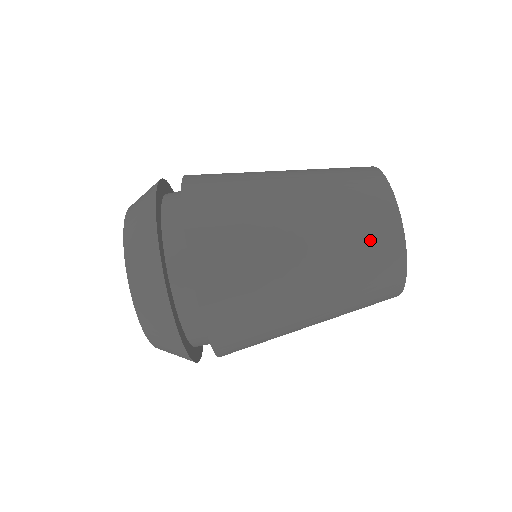
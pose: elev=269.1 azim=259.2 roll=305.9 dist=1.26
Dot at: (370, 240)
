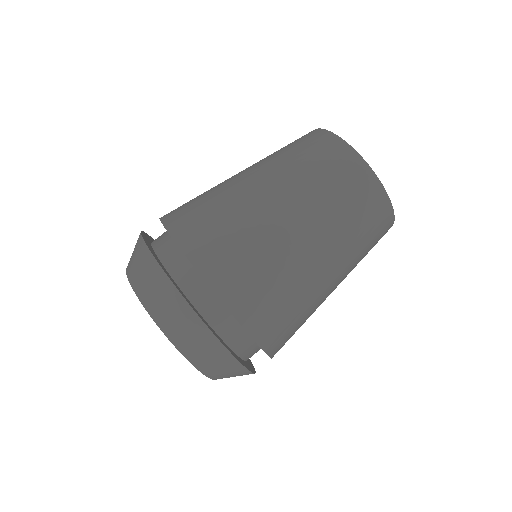
Dot at: (315, 155)
